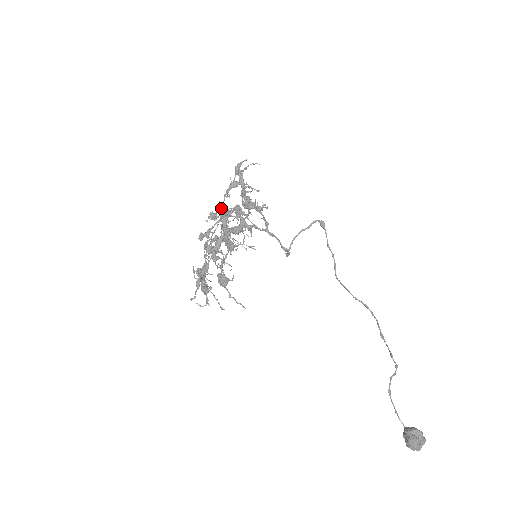
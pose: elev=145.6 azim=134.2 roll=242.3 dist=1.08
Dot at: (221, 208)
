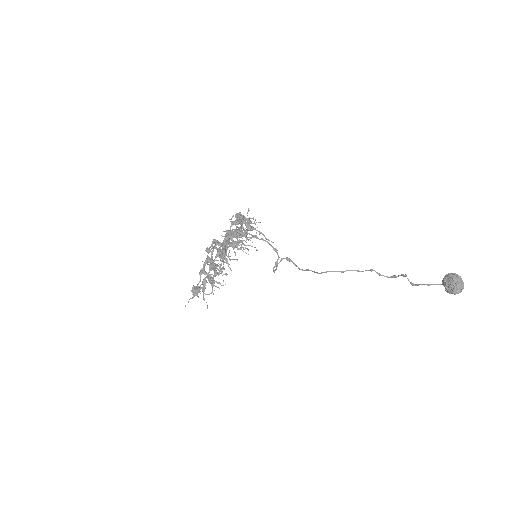
Dot at: (204, 272)
